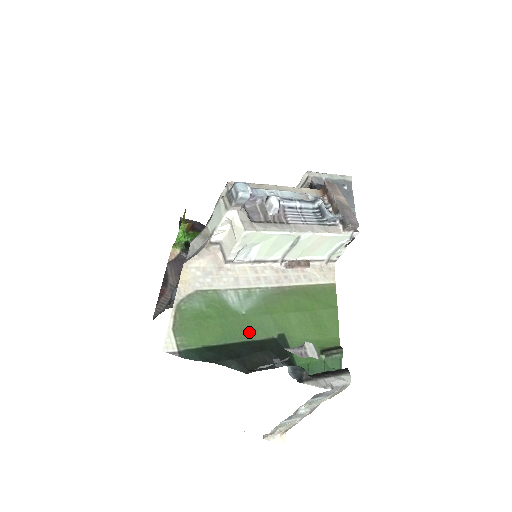
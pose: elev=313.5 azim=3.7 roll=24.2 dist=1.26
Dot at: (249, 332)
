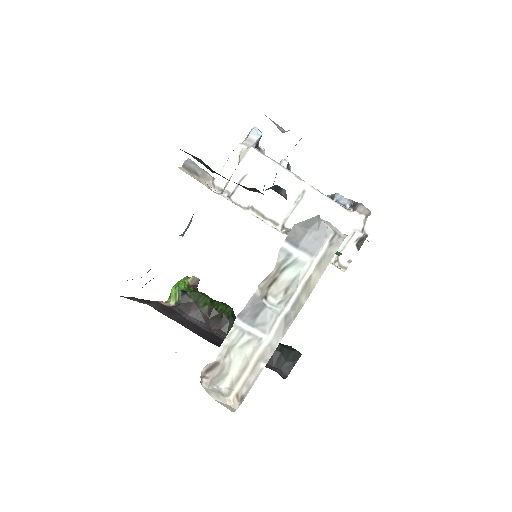
Dot at: occluded
